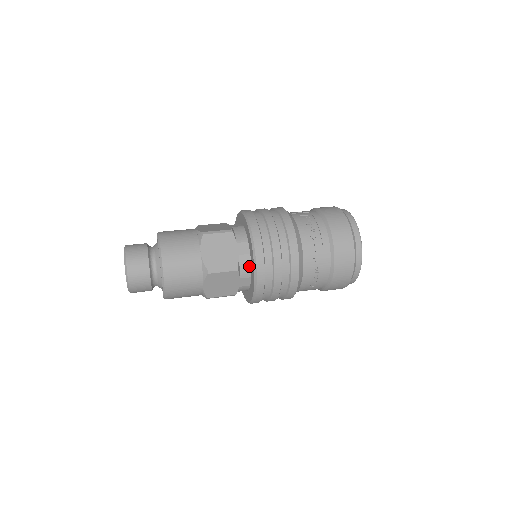
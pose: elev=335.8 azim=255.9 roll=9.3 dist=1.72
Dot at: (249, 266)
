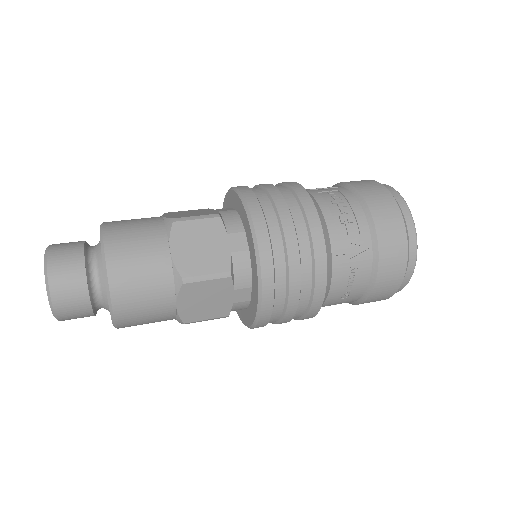
Dot at: (248, 269)
